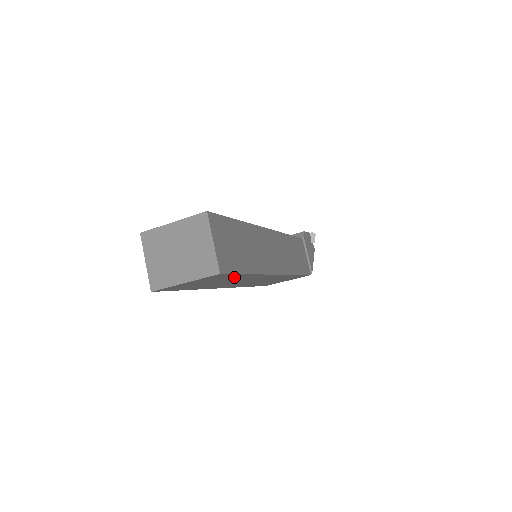
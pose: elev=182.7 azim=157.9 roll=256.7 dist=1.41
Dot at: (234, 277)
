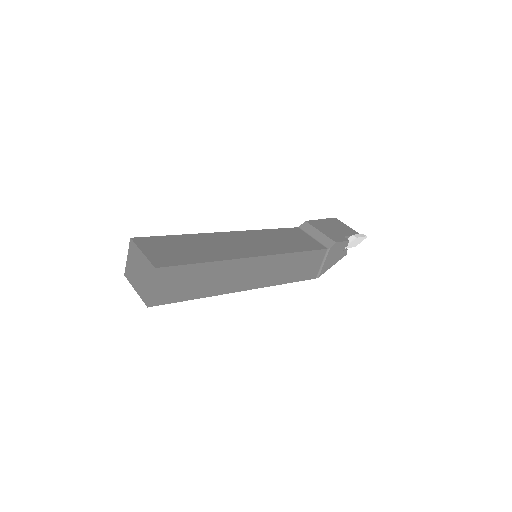
Dot at: occluded
